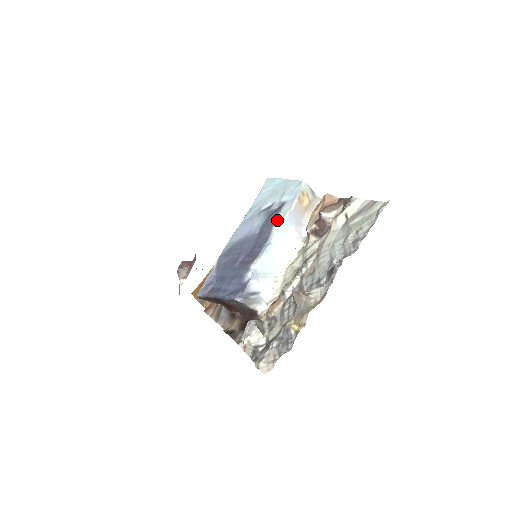
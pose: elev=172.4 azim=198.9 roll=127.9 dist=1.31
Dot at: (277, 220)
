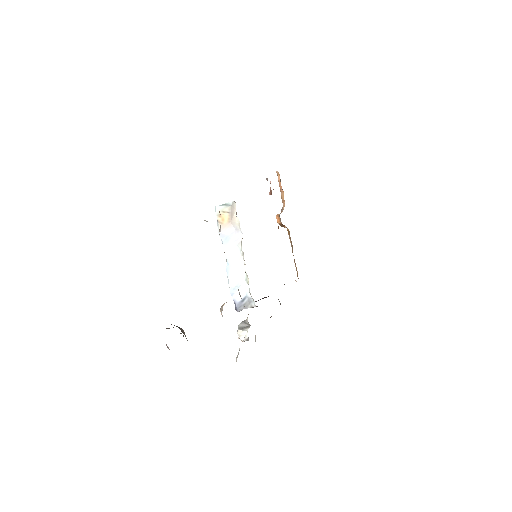
Dot at: occluded
